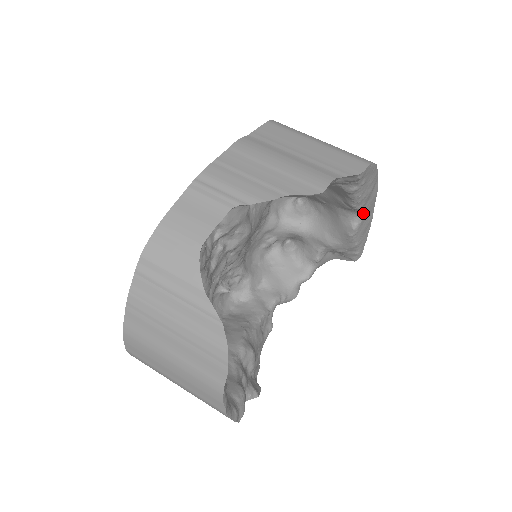
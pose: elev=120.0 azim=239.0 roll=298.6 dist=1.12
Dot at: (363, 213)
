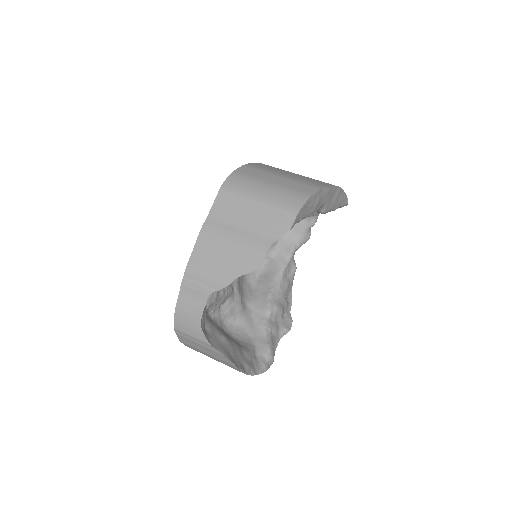
Dot at: (324, 205)
